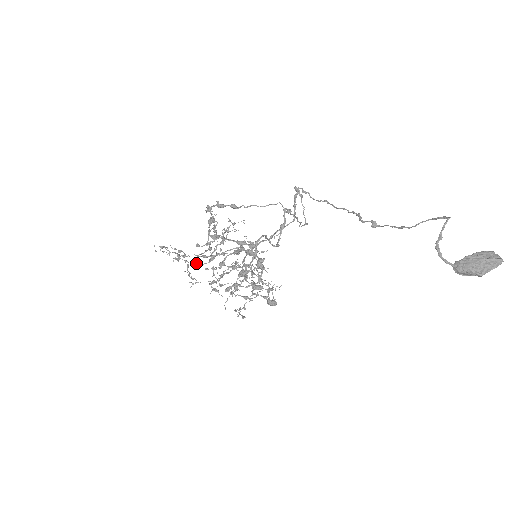
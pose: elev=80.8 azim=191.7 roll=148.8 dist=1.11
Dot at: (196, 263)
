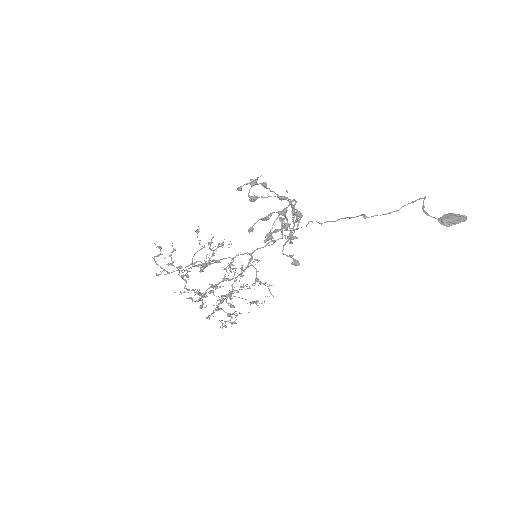
Dot at: (182, 277)
